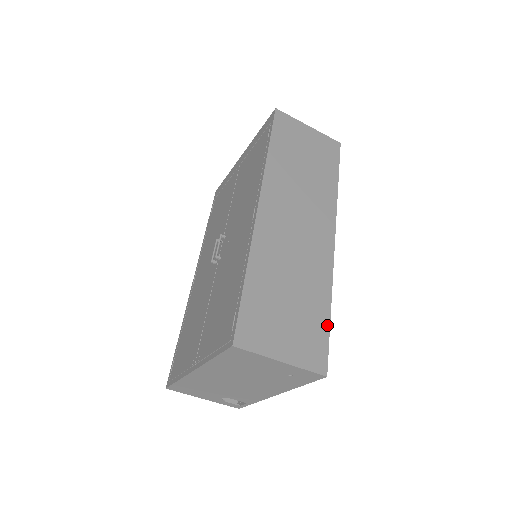
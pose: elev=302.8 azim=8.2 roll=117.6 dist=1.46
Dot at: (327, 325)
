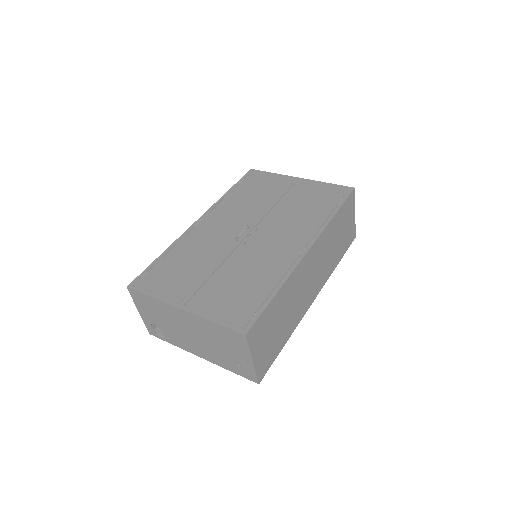
Dot at: (279, 352)
